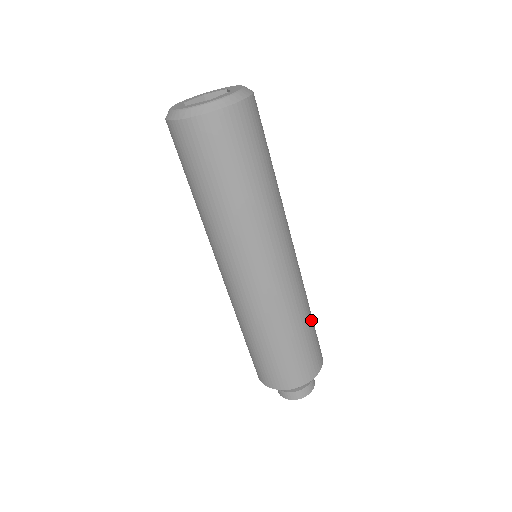
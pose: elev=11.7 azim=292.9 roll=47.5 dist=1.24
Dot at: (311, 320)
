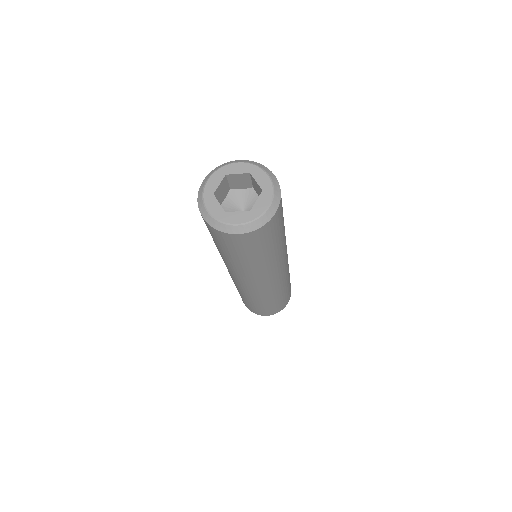
Dot at: occluded
